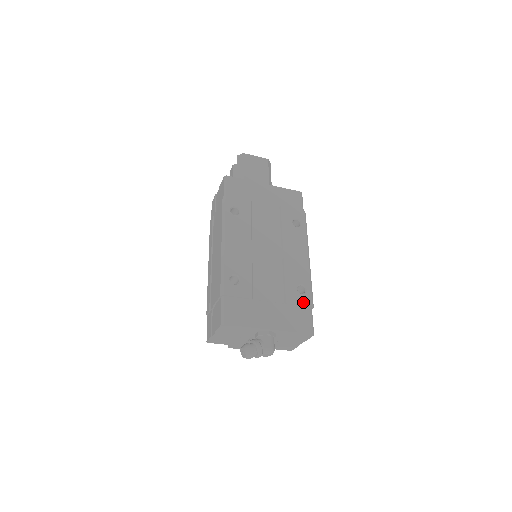
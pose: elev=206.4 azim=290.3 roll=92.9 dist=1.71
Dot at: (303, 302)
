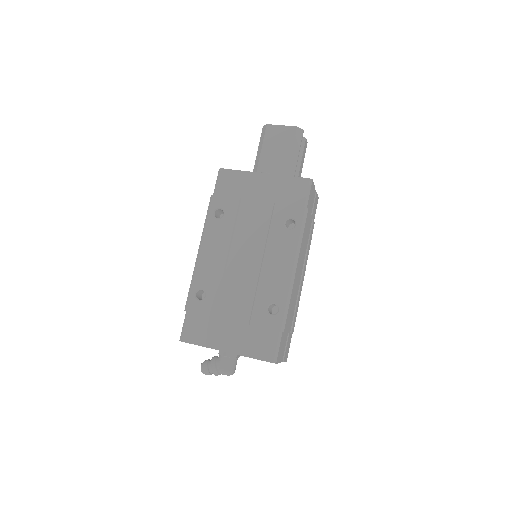
Dot at: (270, 325)
